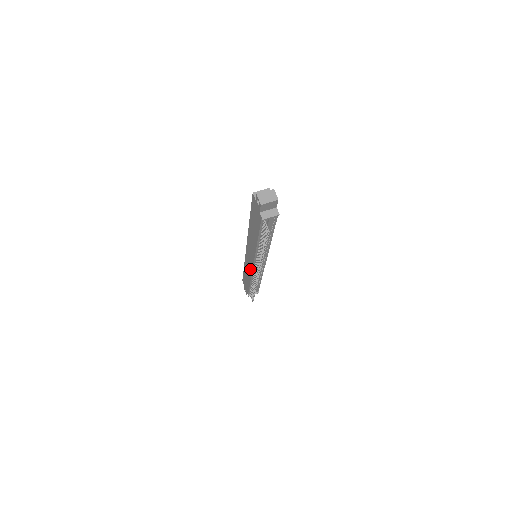
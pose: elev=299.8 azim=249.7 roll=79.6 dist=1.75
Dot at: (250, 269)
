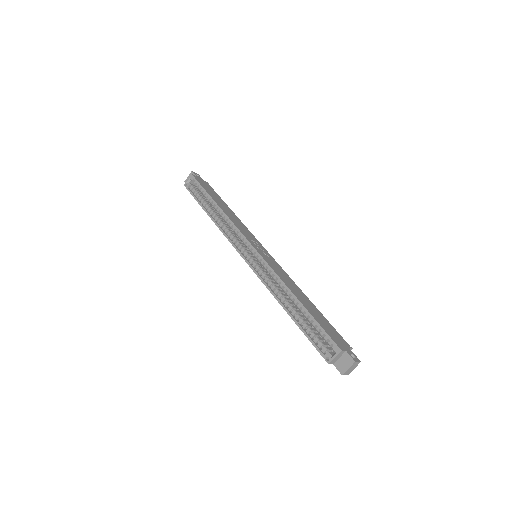
Dot at: occluded
